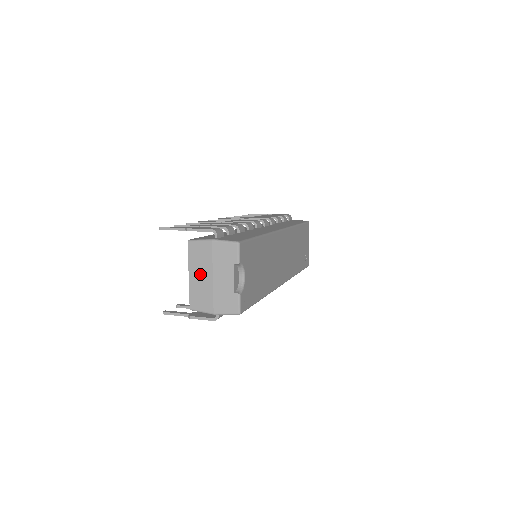
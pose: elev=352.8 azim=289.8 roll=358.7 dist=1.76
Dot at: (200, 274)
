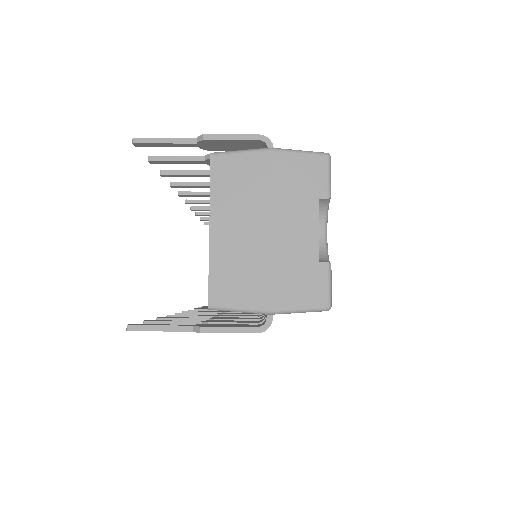
Dot at: (239, 223)
